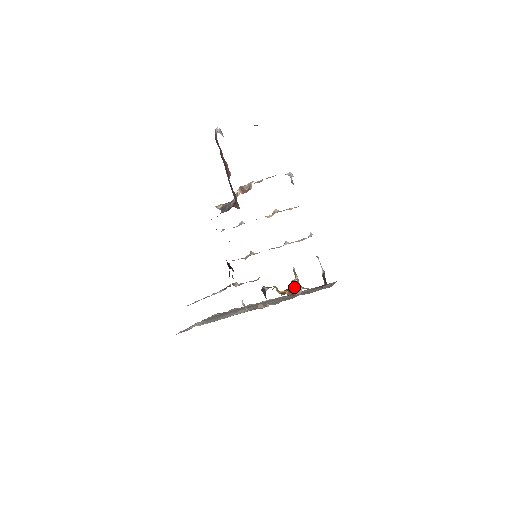
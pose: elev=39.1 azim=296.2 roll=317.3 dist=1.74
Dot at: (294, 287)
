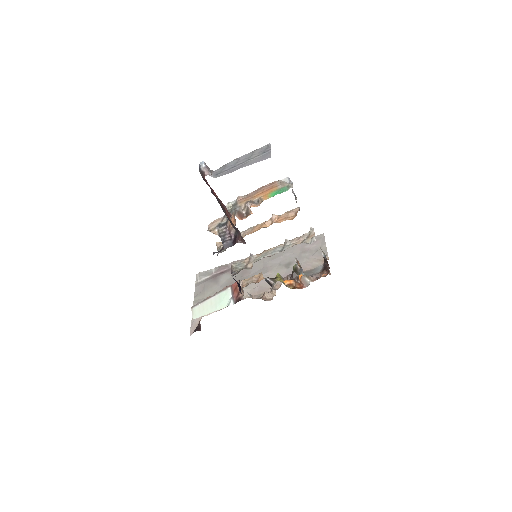
Dot at: (297, 272)
